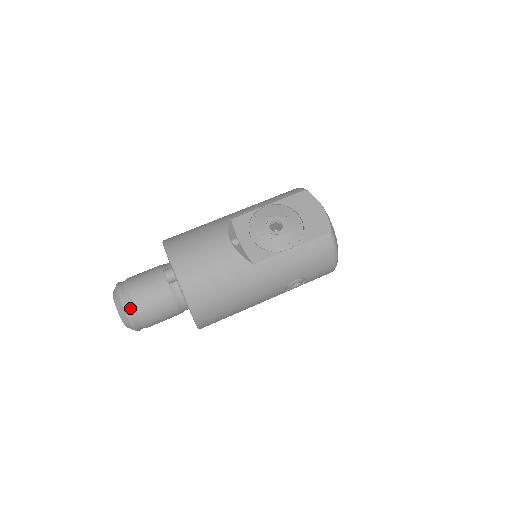
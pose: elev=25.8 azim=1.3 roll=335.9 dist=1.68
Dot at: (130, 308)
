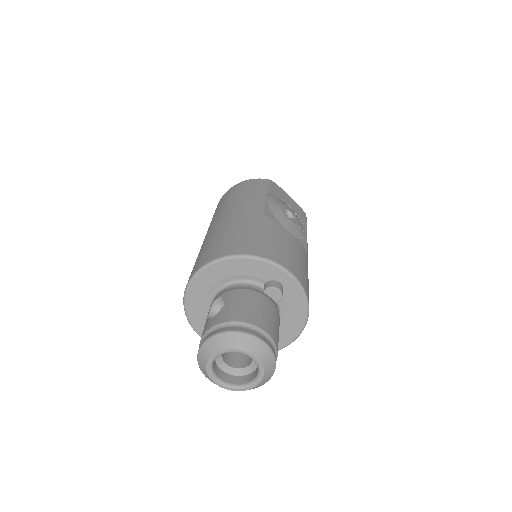
Dot at: (274, 350)
